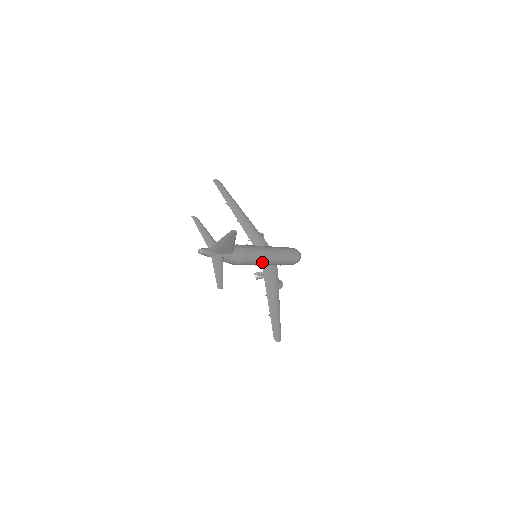
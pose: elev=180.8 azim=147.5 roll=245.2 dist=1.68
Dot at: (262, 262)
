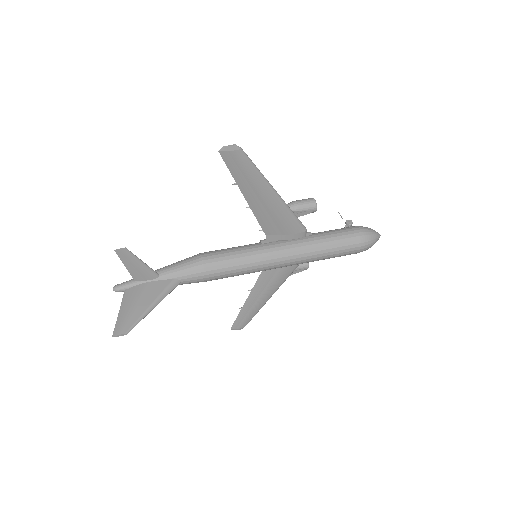
Dot at: occluded
